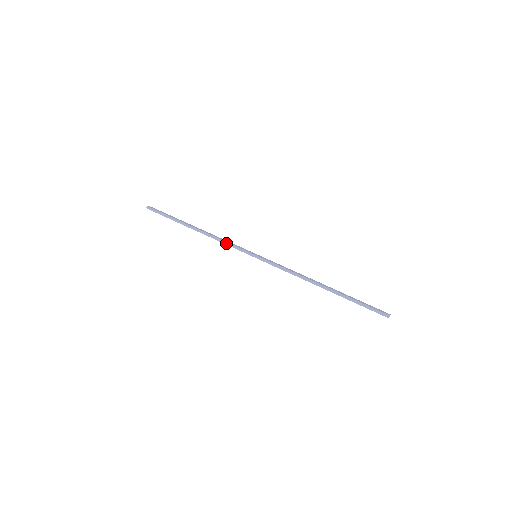
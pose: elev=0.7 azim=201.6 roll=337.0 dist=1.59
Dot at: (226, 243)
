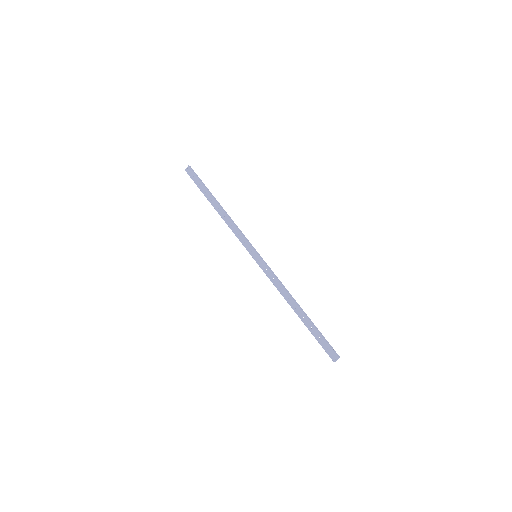
Dot at: (241, 231)
